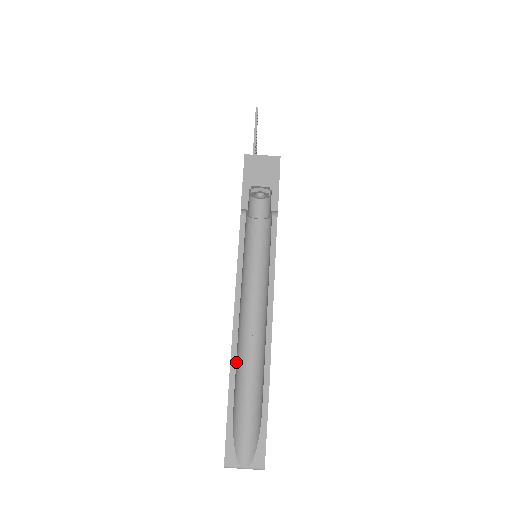
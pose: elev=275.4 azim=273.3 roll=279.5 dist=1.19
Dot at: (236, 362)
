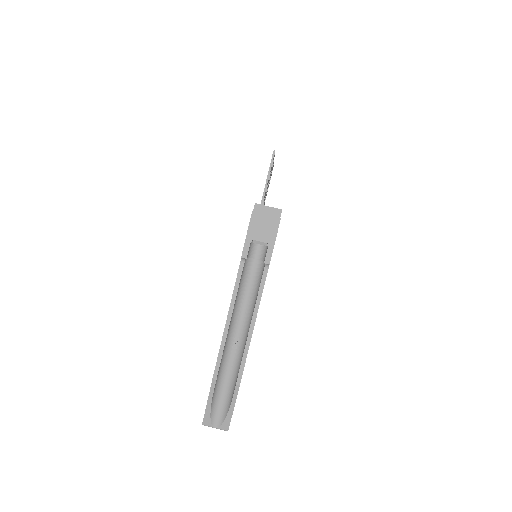
Dot at: (220, 365)
